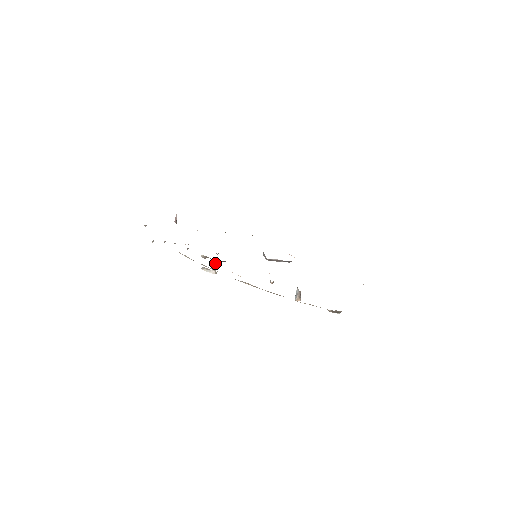
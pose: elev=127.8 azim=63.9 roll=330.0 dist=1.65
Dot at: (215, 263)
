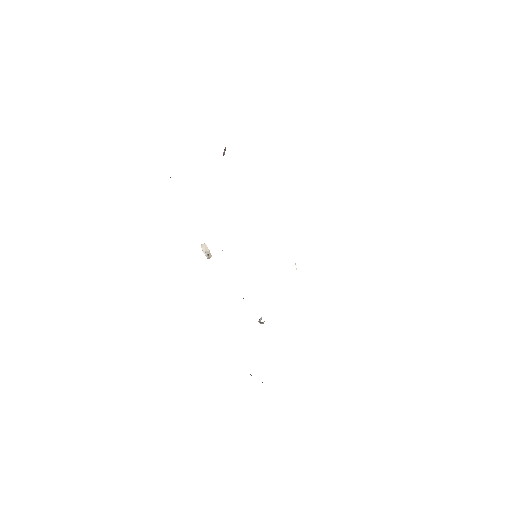
Dot at: (208, 254)
